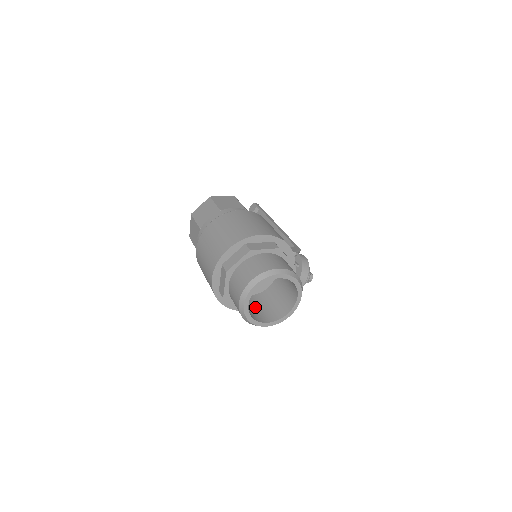
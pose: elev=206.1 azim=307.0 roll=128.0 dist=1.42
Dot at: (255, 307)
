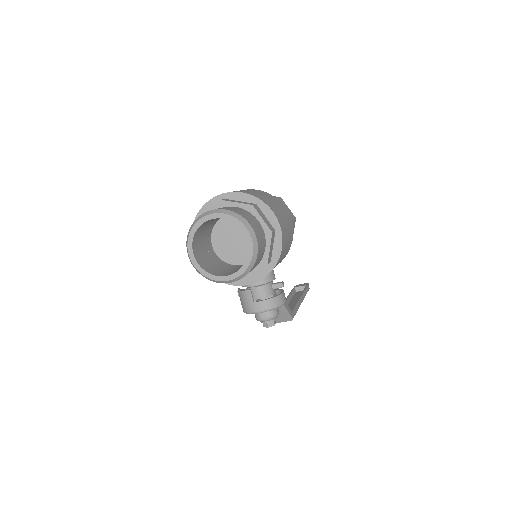
Dot at: (206, 253)
